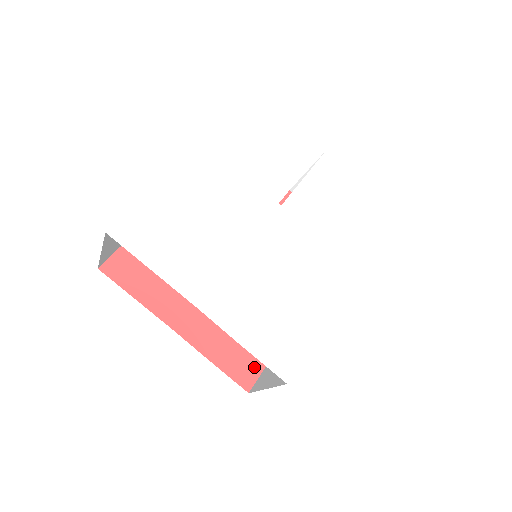
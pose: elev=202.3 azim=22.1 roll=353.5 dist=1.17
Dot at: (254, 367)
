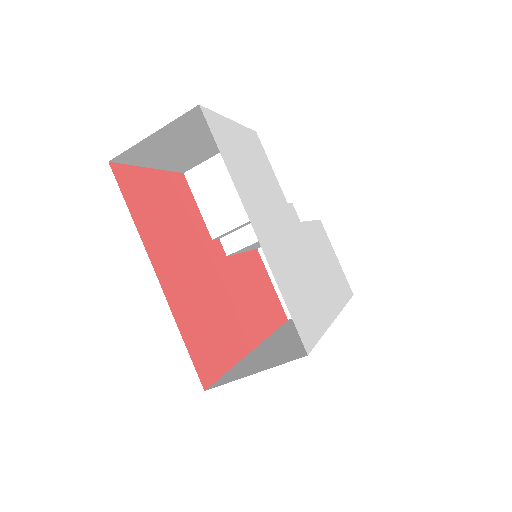
Dot at: (213, 368)
